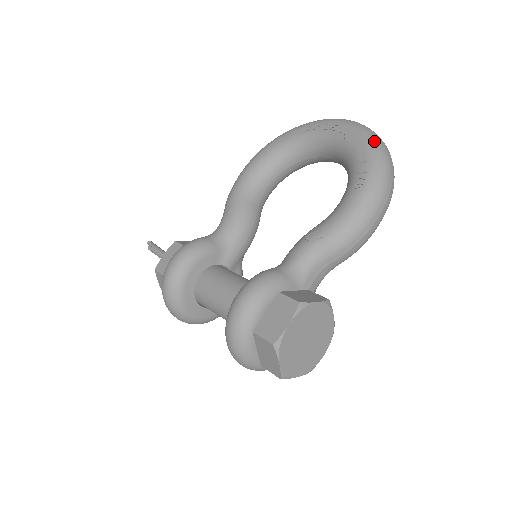
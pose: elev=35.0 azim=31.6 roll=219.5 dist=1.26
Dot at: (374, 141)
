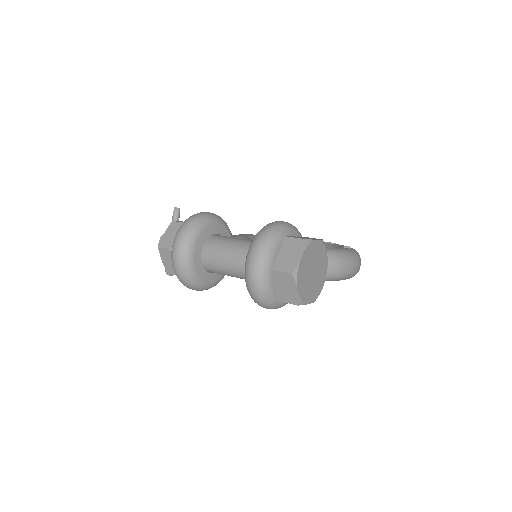
Dot at: occluded
